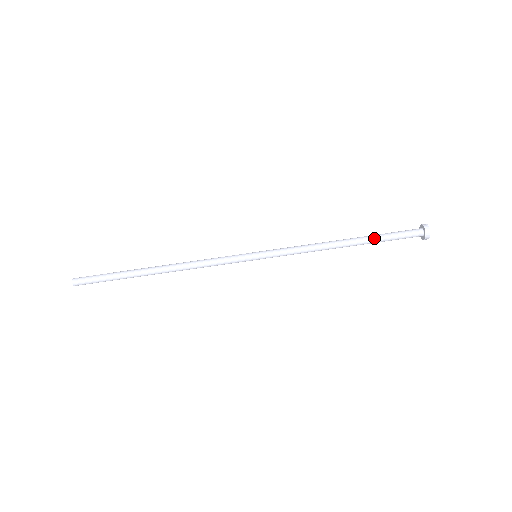
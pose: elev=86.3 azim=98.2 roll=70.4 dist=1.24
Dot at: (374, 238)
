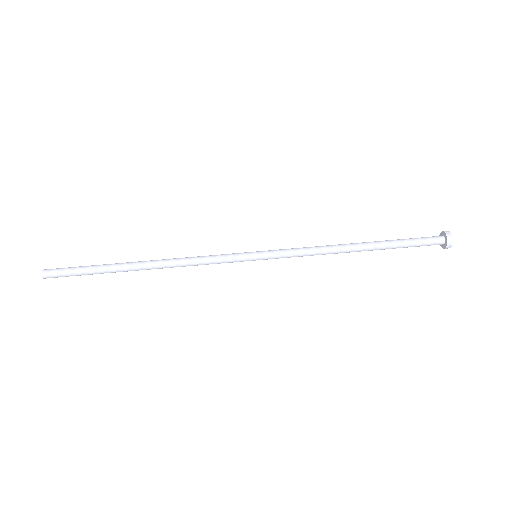
Dot at: (390, 243)
